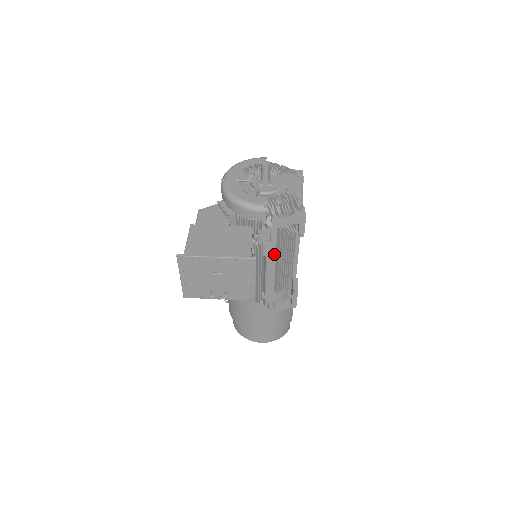
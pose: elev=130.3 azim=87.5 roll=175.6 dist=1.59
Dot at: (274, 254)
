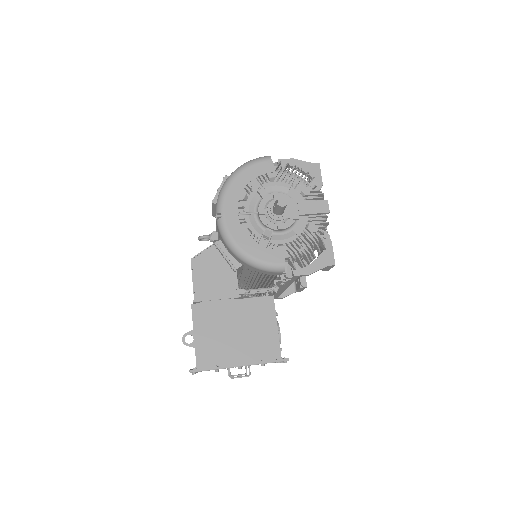
Dot at: (289, 285)
